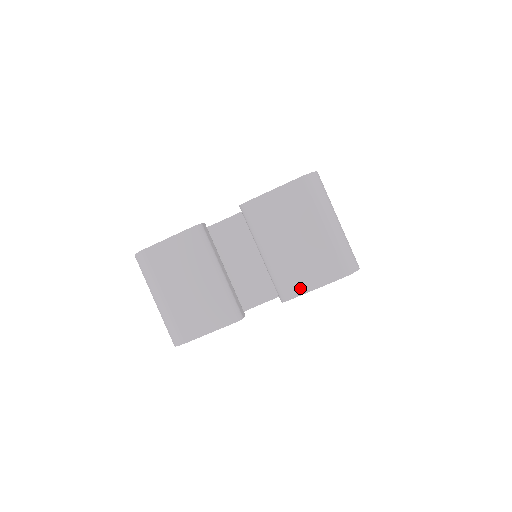
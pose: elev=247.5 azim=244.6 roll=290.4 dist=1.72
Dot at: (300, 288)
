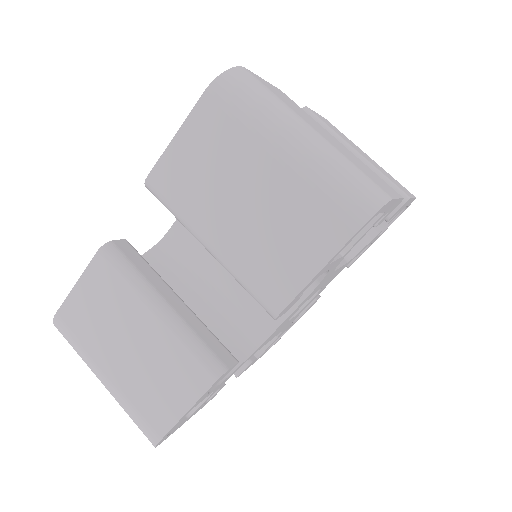
Dot at: (290, 282)
